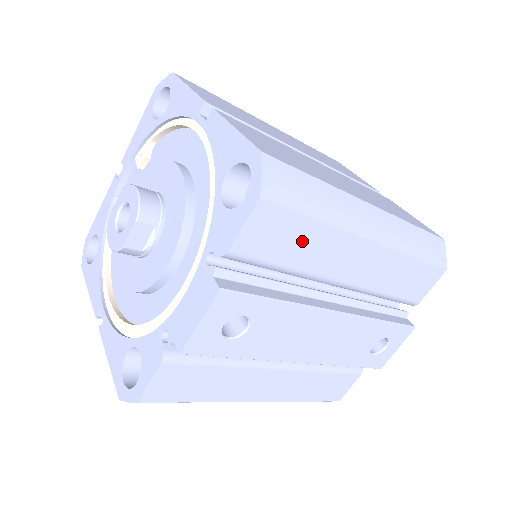
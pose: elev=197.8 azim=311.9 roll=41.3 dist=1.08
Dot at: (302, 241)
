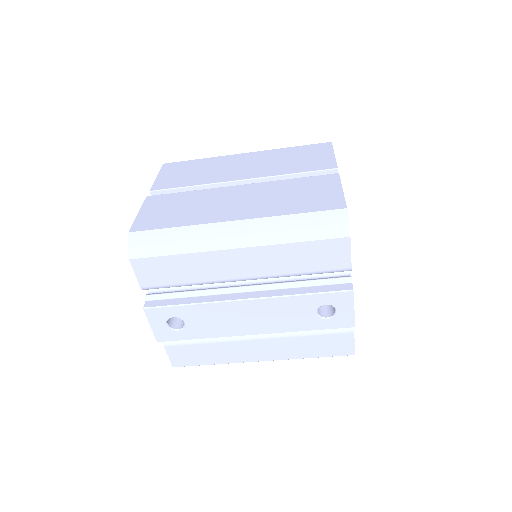
Dot at: (179, 268)
